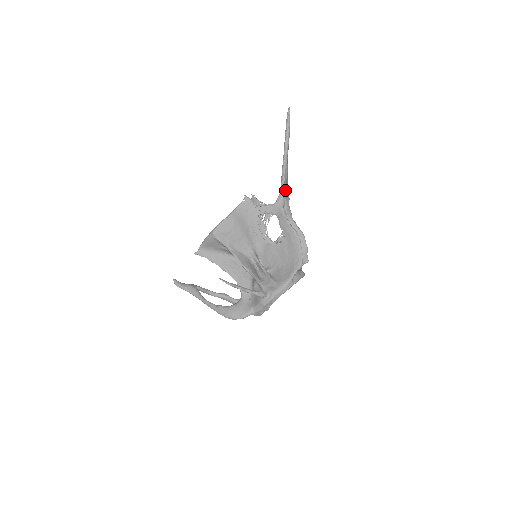
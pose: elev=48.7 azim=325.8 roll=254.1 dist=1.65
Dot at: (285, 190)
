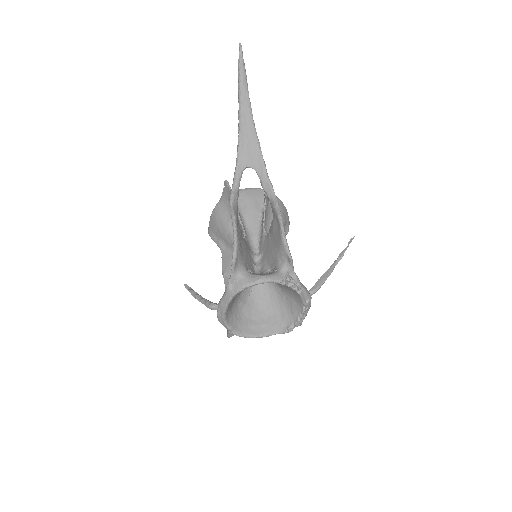
Dot at: (245, 160)
